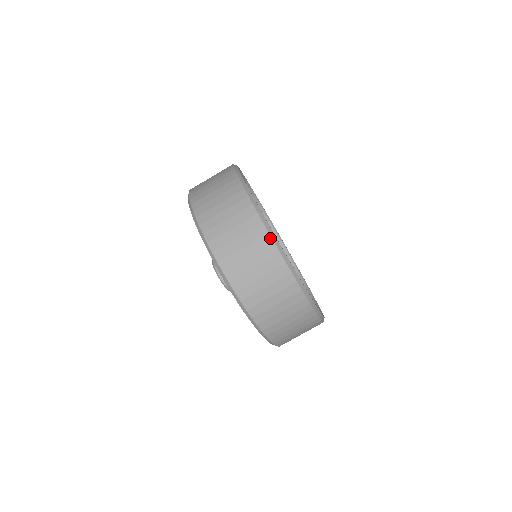
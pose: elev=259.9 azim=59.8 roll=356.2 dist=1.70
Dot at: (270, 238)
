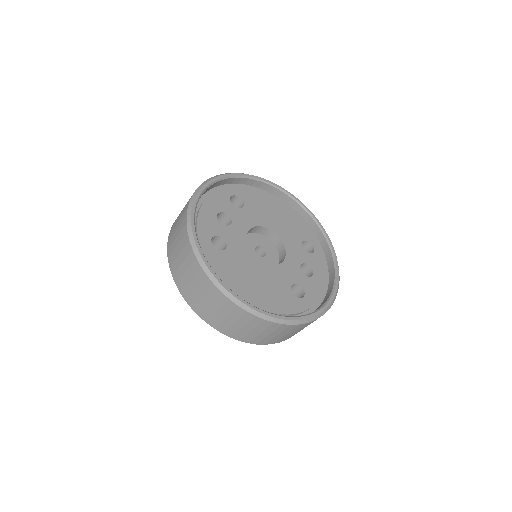
Dot at: (233, 303)
